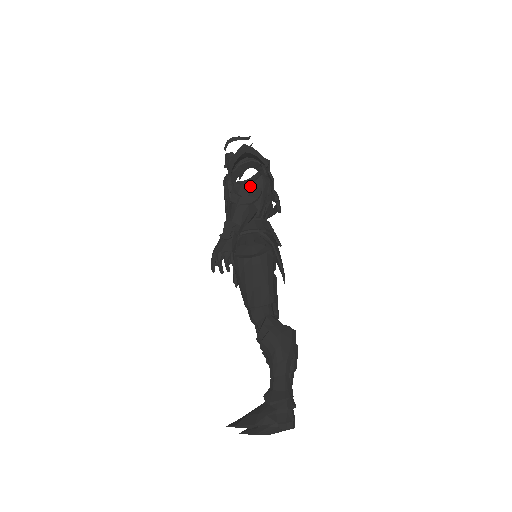
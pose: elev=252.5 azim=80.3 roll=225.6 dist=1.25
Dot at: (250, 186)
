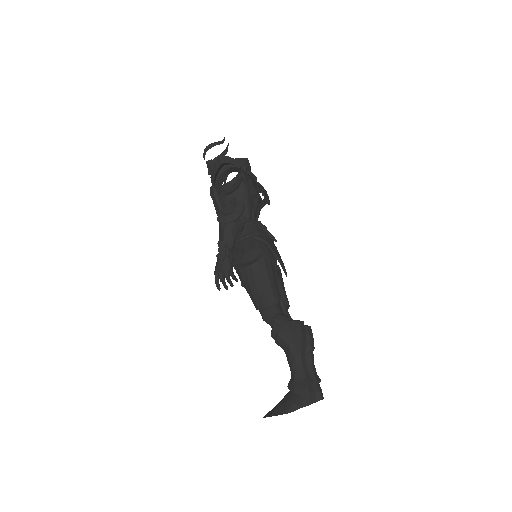
Dot at: (232, 203)
